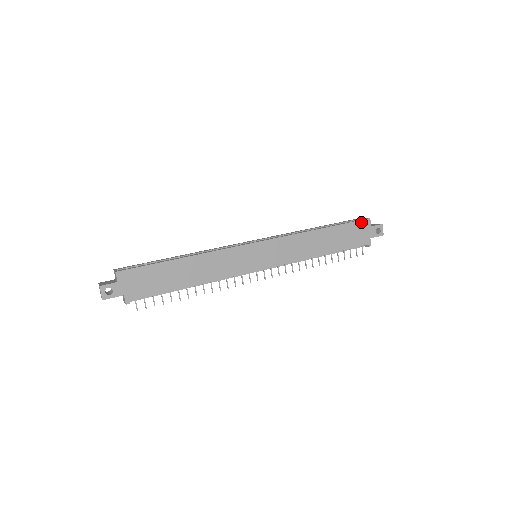
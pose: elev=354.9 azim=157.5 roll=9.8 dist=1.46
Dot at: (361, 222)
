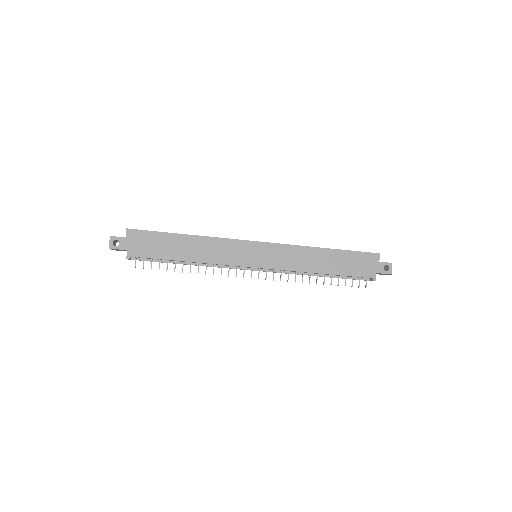
Dot at: (369, 254)
